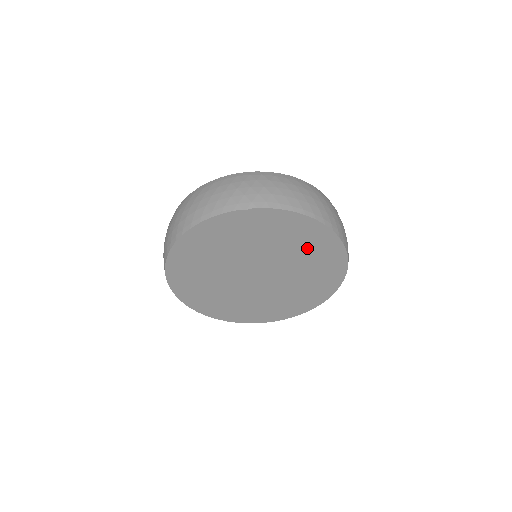
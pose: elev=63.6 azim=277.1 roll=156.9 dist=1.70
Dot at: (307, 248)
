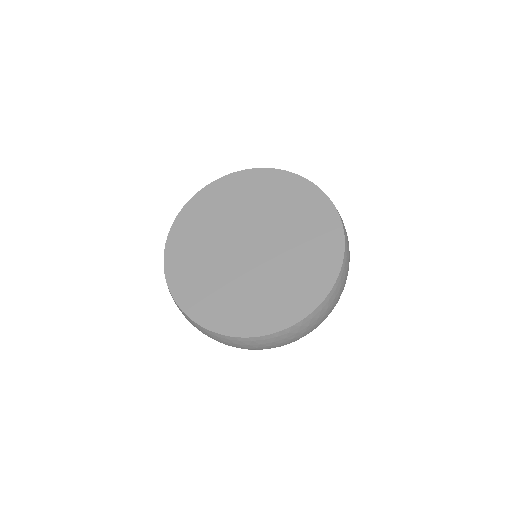
Dot at: occluded
